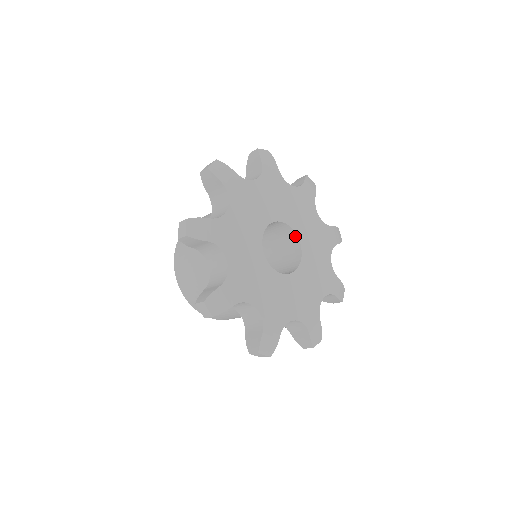
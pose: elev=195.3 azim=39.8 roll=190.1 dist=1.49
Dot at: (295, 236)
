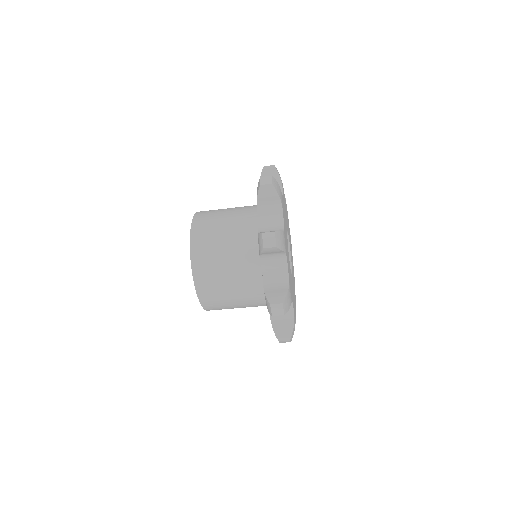
Dot at: occluded
